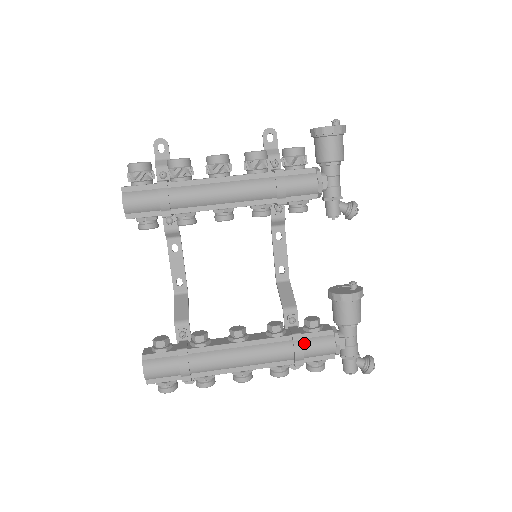
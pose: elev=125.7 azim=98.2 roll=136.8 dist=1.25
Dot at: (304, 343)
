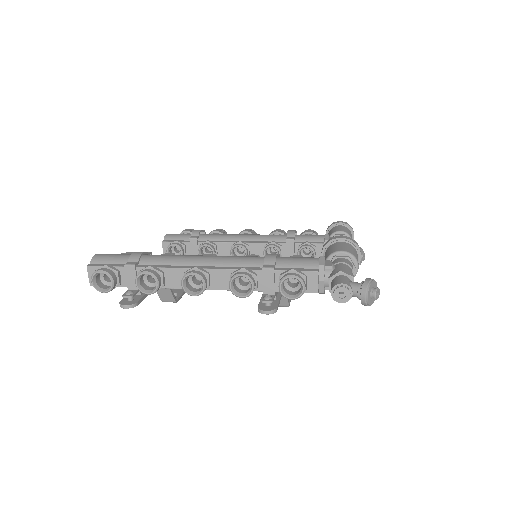
Dot at: (280, 257)
